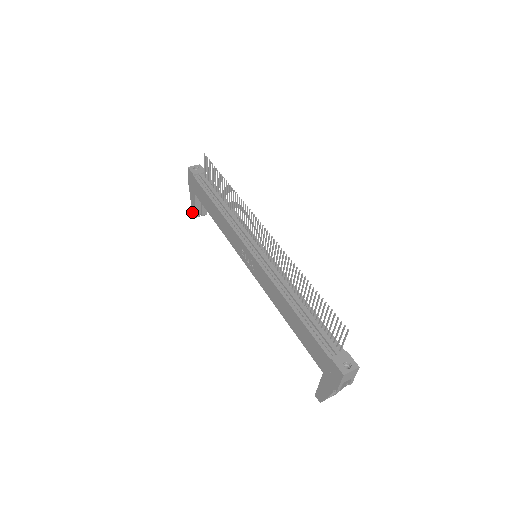
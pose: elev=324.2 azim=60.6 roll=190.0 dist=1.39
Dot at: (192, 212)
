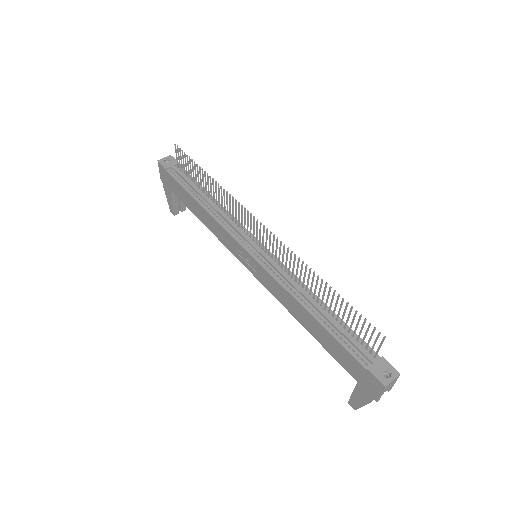
Dot at: (170, 209)
